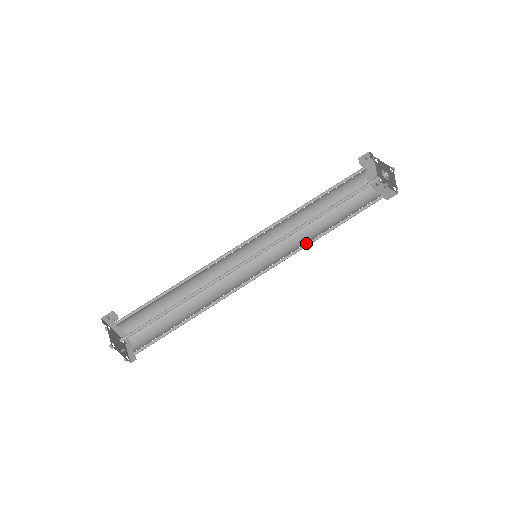
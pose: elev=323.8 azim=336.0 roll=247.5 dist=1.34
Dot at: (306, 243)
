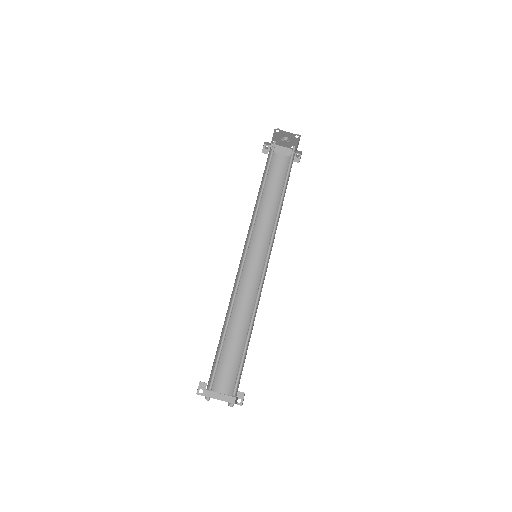
Dot at: (277, 216)
